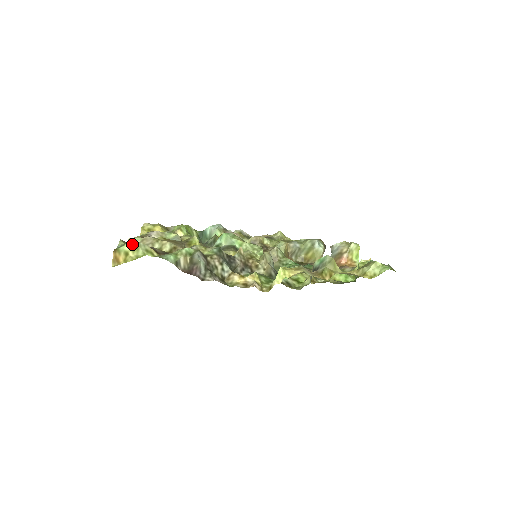
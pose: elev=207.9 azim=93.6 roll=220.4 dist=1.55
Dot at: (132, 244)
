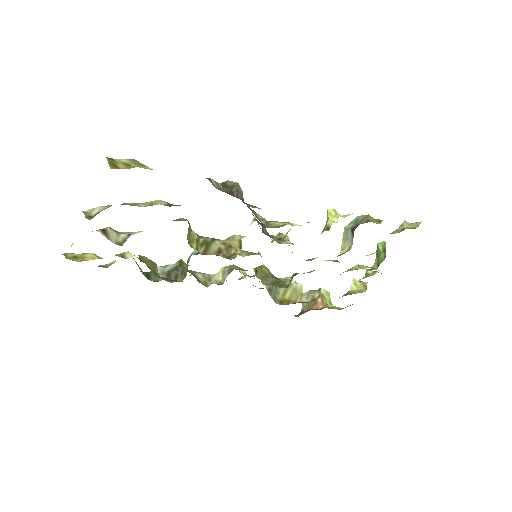
Dot at: (131, 160)
